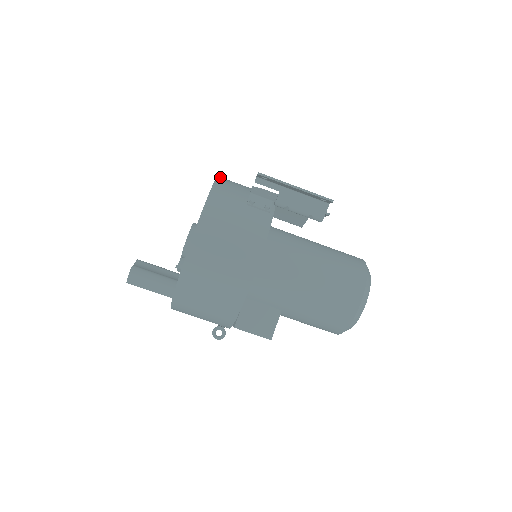
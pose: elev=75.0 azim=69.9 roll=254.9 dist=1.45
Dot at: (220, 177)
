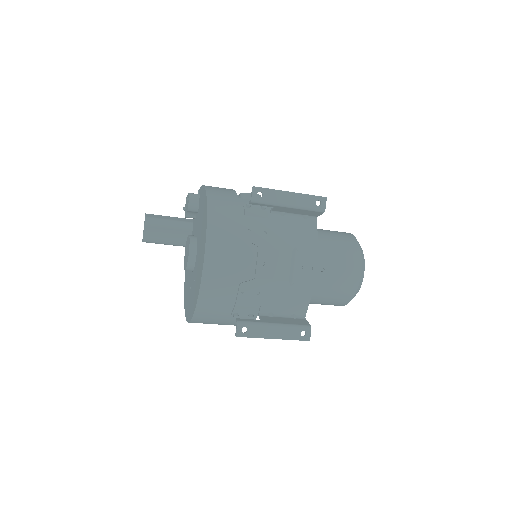
Dot at: (205, 278)
